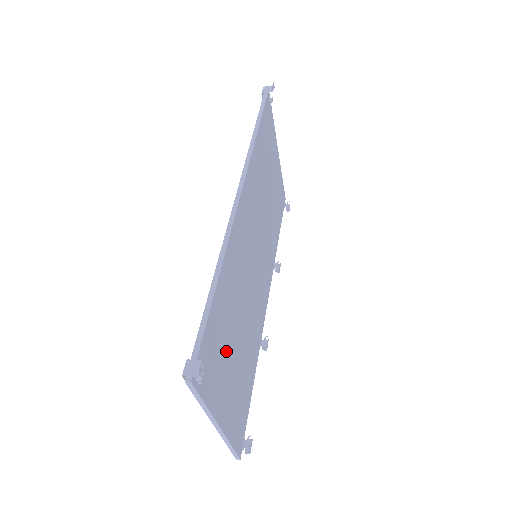
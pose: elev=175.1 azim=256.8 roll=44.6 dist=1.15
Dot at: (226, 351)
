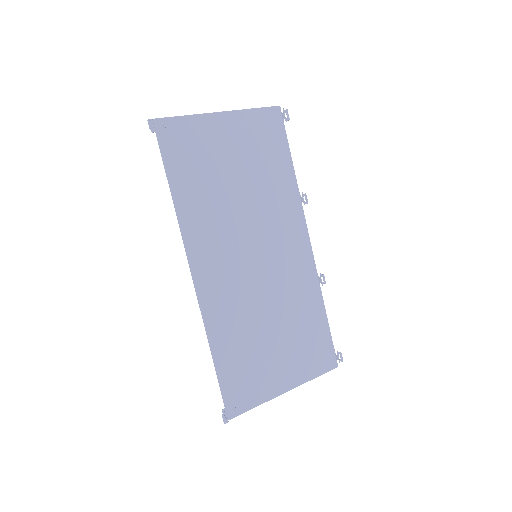
Dot at: (260, 360)
